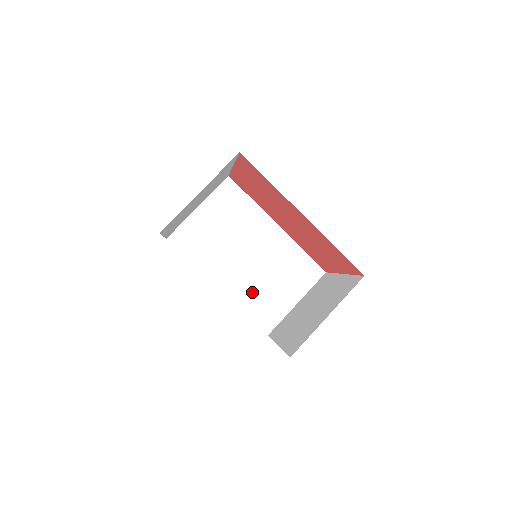
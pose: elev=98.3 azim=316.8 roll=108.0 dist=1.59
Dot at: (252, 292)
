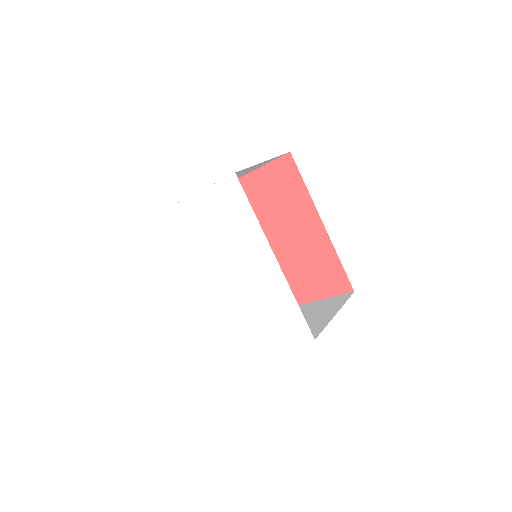
Dot at: occluded
